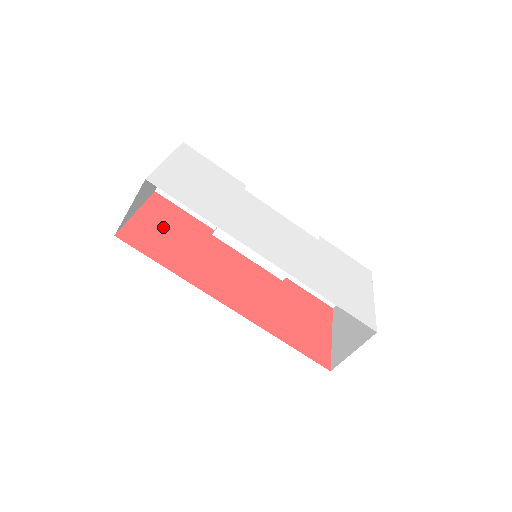
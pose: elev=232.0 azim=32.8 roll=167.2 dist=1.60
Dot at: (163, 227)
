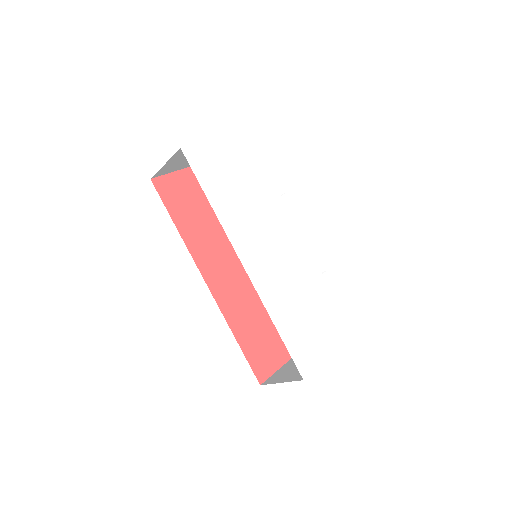
Dot at: (201, 191)
